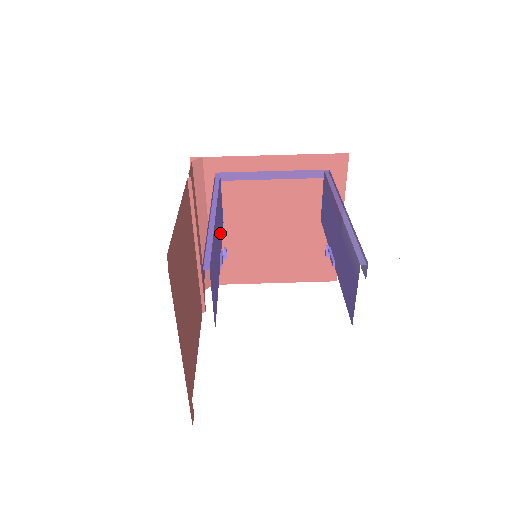
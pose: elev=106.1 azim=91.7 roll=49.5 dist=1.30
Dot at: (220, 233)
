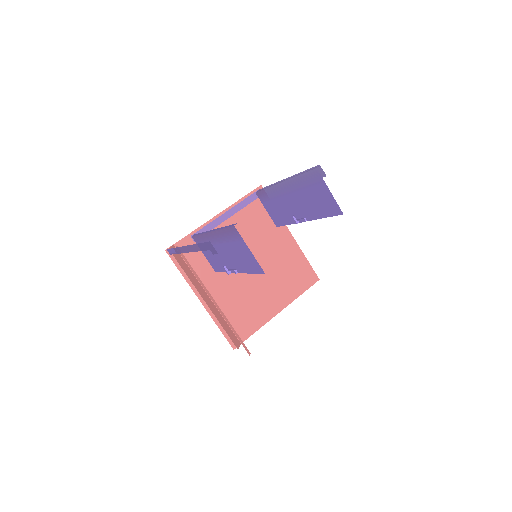
Dot at: occluded
